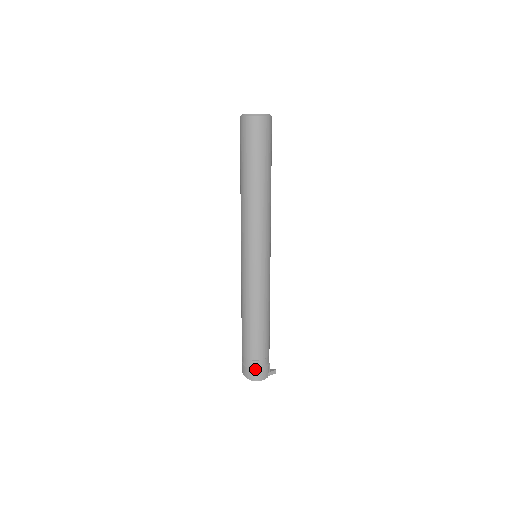
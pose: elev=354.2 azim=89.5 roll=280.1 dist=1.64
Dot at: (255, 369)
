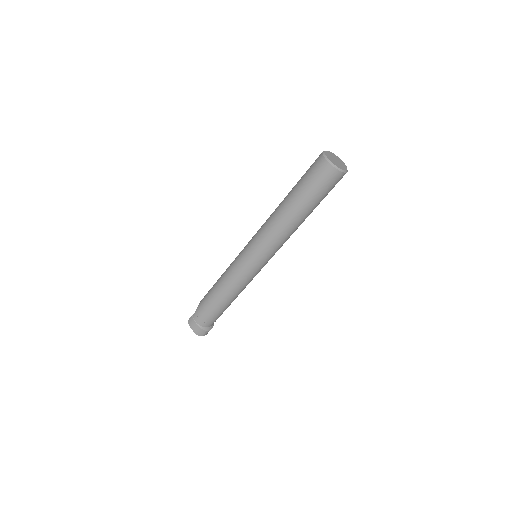
Dot at: (207, 329)
